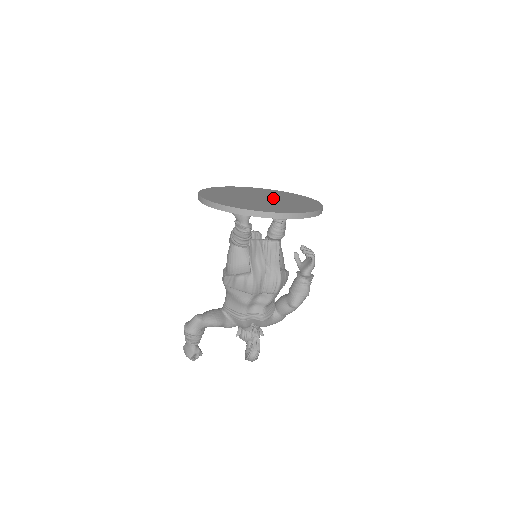
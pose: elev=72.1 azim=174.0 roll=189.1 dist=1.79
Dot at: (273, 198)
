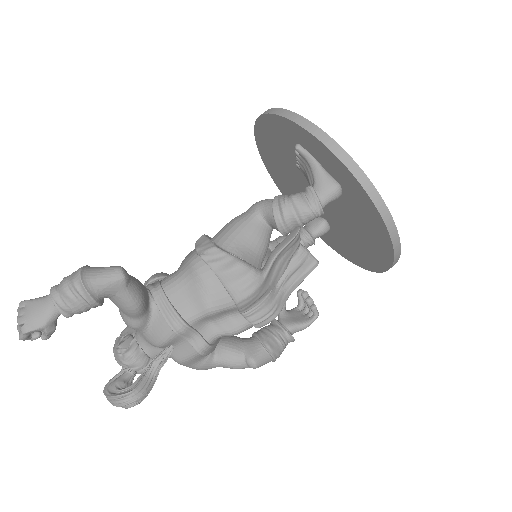
Dot at: occluded
